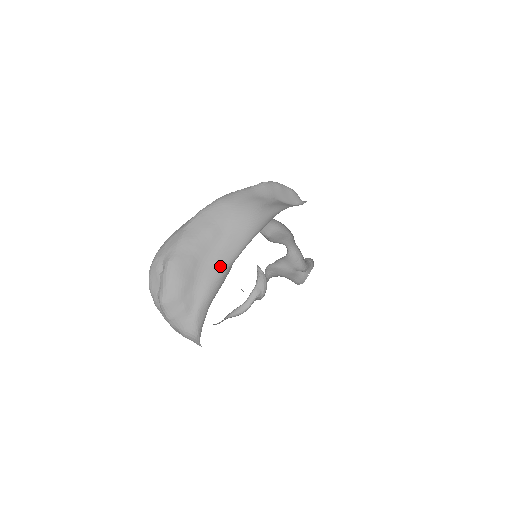
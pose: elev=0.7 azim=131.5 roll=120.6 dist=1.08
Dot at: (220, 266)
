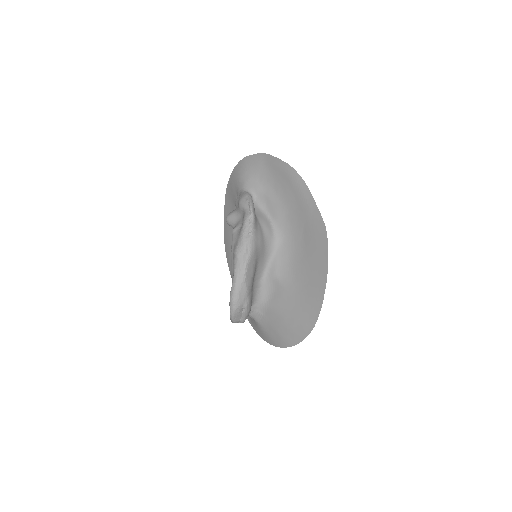
Dot at: (258, 282)
